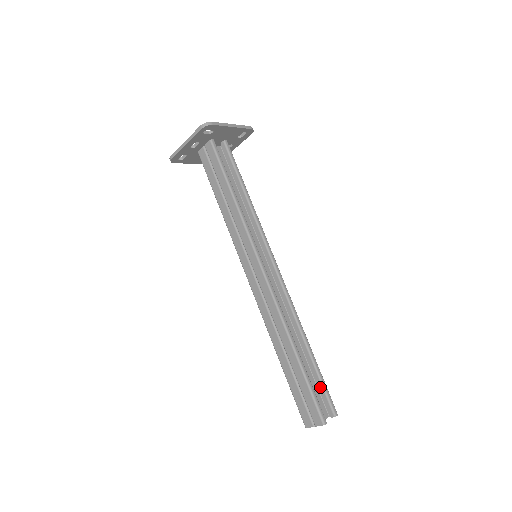
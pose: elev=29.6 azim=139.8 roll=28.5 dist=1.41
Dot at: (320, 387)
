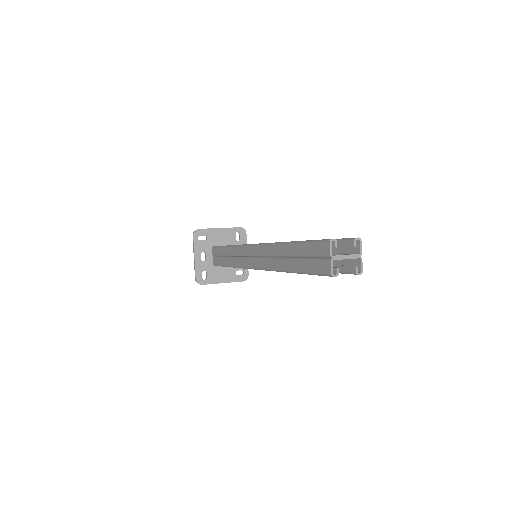
Dot at: occluded
